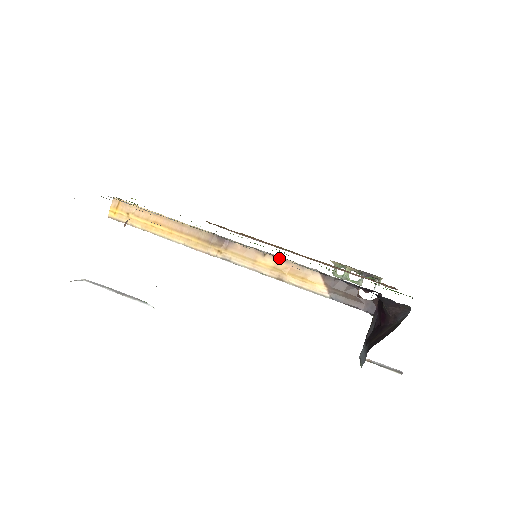
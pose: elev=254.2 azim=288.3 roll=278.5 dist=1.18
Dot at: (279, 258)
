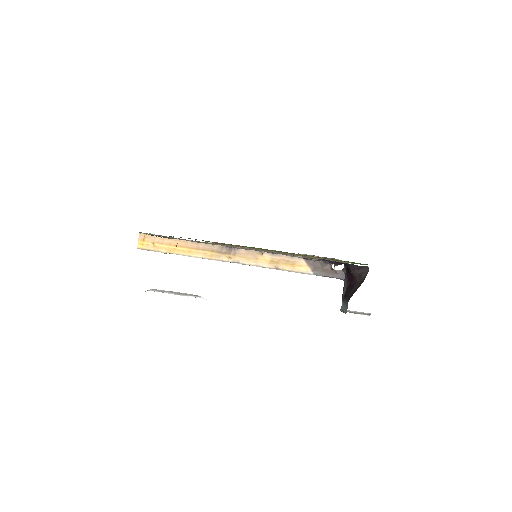
Dot at: (273, 254)
